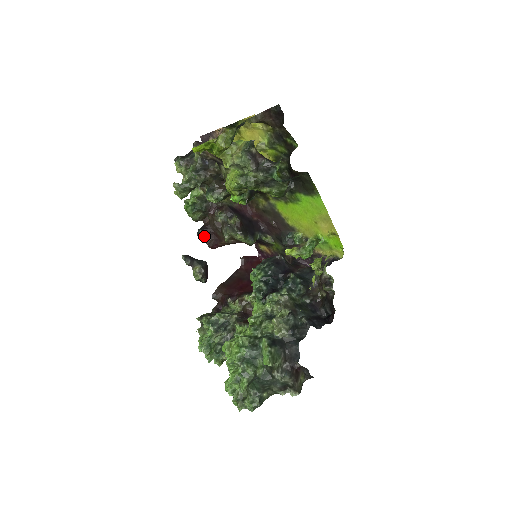
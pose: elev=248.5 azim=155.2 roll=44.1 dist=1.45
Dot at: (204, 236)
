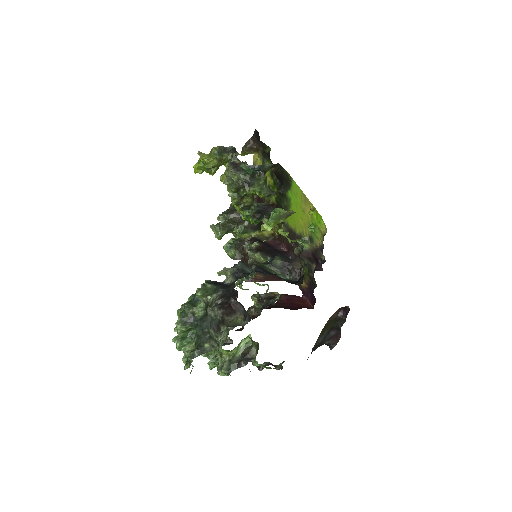
Dot at: occluded
